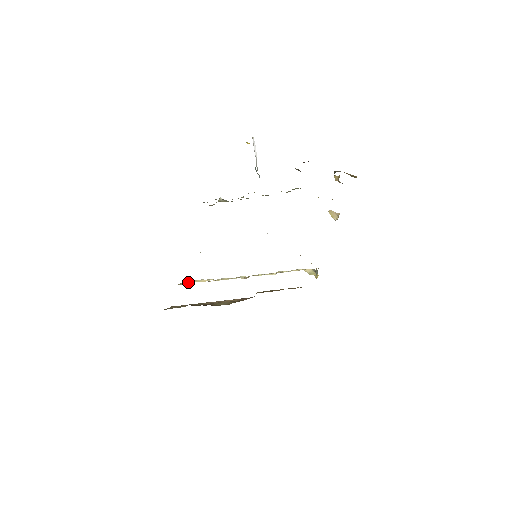
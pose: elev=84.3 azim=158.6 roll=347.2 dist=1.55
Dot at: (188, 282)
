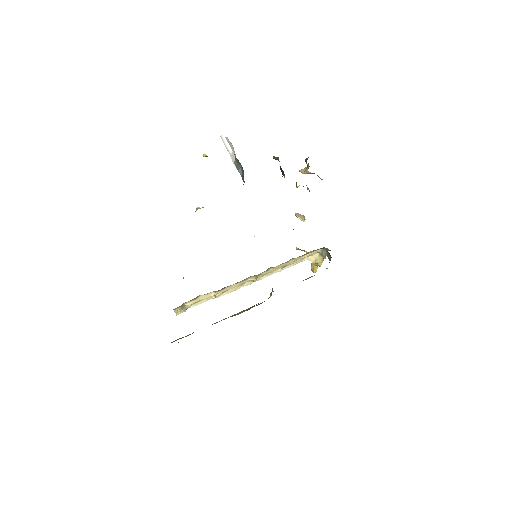
Dot at: (193, 299)
